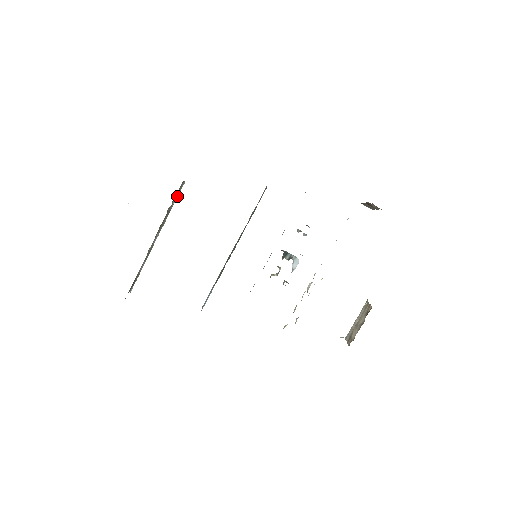
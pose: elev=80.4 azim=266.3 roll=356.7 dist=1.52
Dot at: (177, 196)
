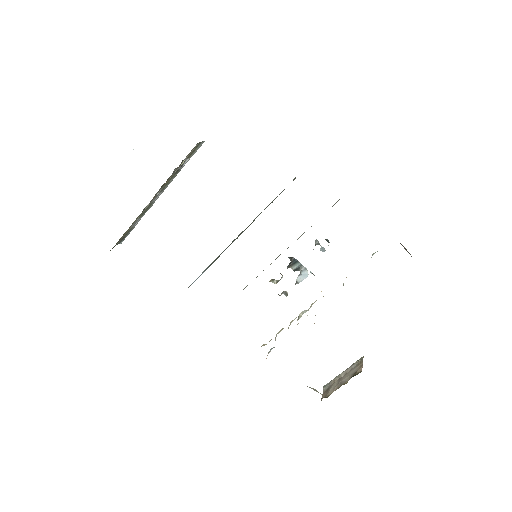
Dot at: (191, 156)
